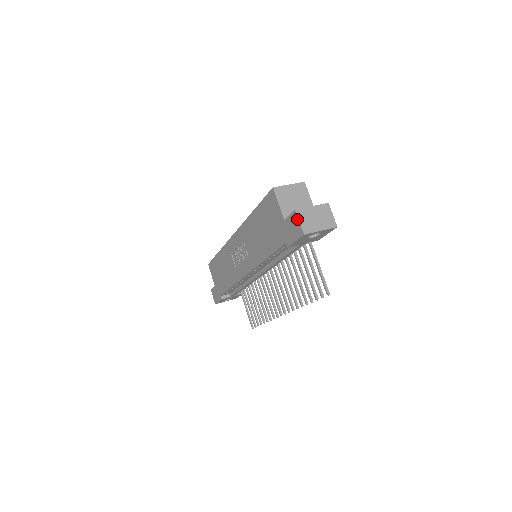
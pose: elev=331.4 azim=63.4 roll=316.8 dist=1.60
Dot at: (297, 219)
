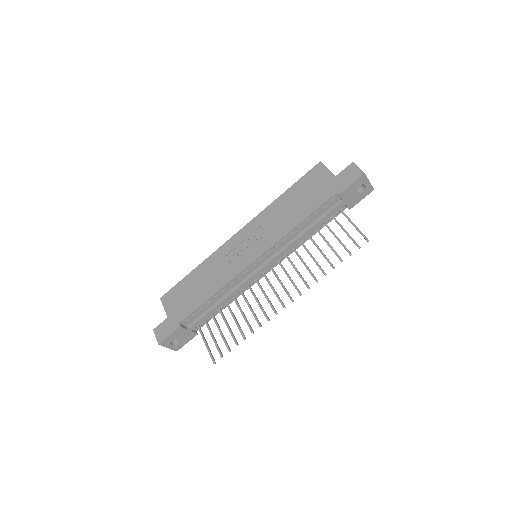
Dot at: (356, 166)
